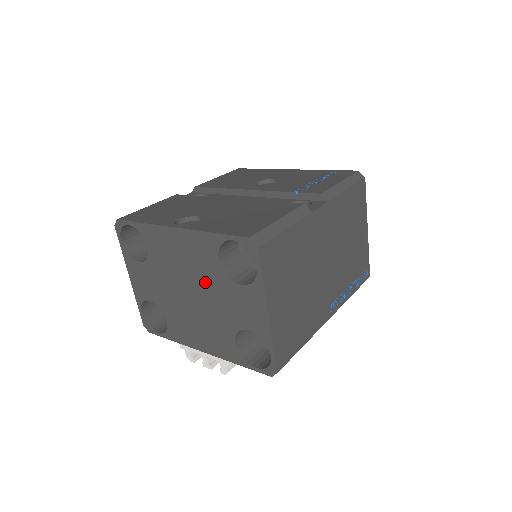
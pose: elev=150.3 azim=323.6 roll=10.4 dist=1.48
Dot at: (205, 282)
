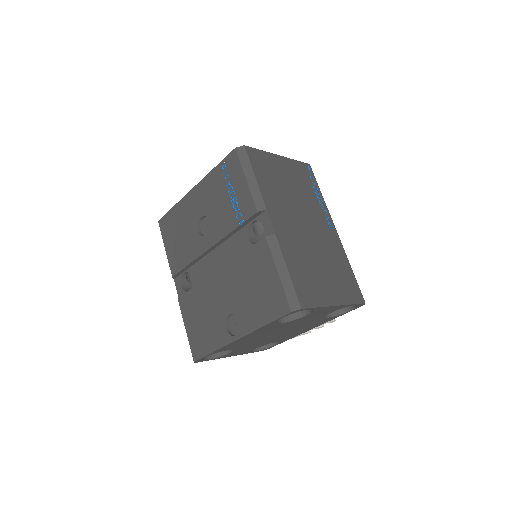
Dot at: (283, 328)
